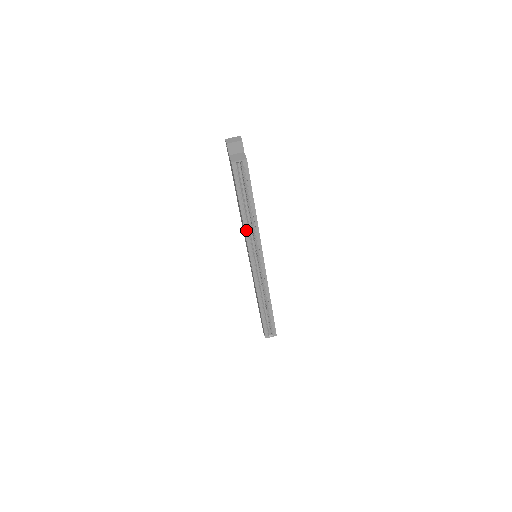
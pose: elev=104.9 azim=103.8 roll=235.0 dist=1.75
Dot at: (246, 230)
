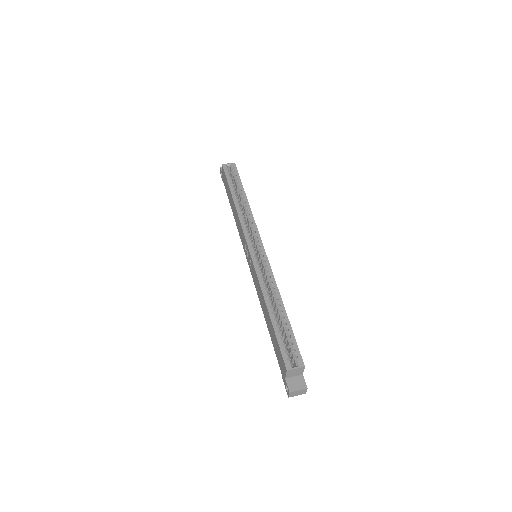
Dot at: (239, 213)
